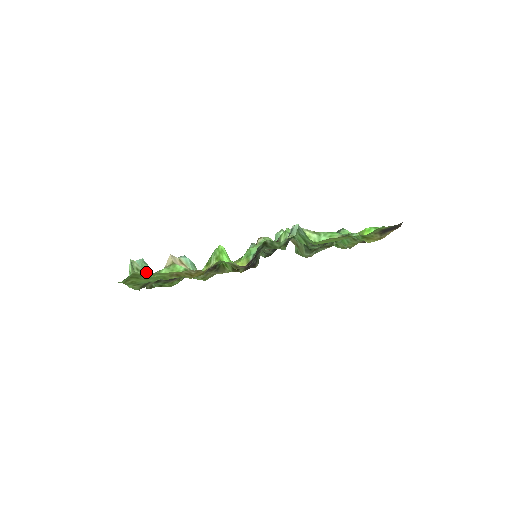
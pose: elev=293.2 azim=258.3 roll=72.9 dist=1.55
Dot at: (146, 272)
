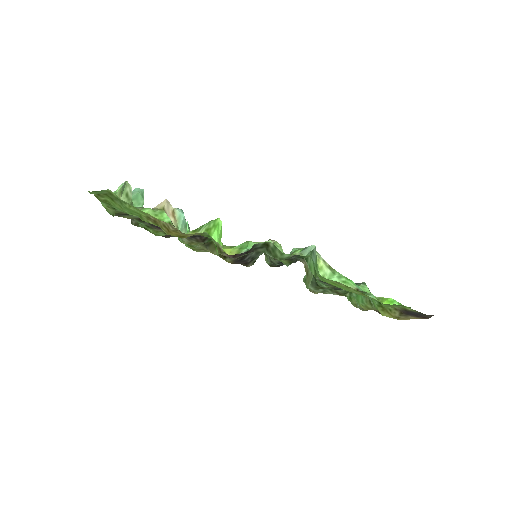
Dot at: (137, 204)
